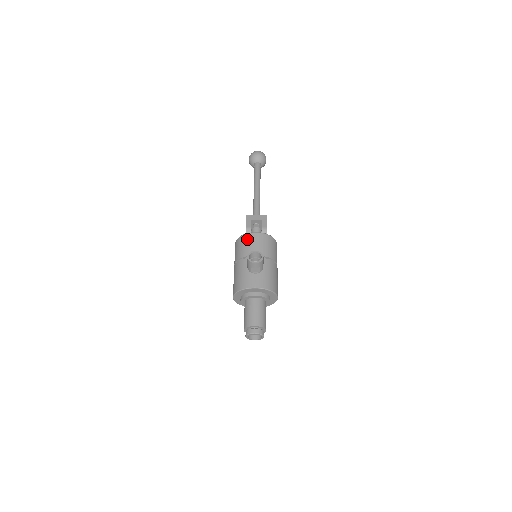
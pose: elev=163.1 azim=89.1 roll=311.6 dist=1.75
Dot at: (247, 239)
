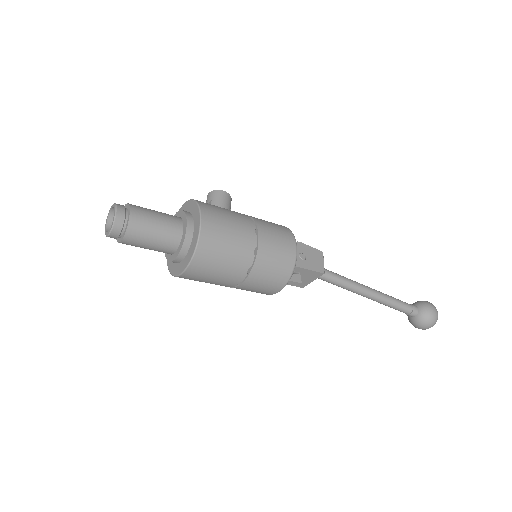
Dot at: occluded
